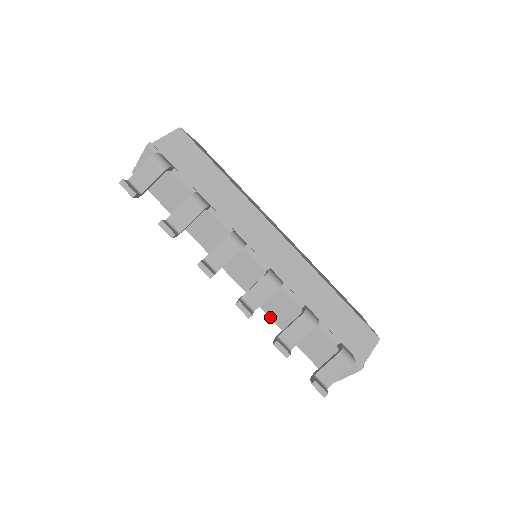
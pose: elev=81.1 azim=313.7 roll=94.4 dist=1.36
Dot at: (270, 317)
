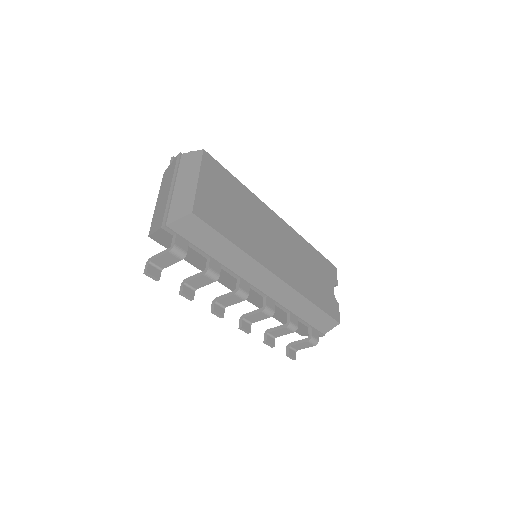
Dot at: occluded
